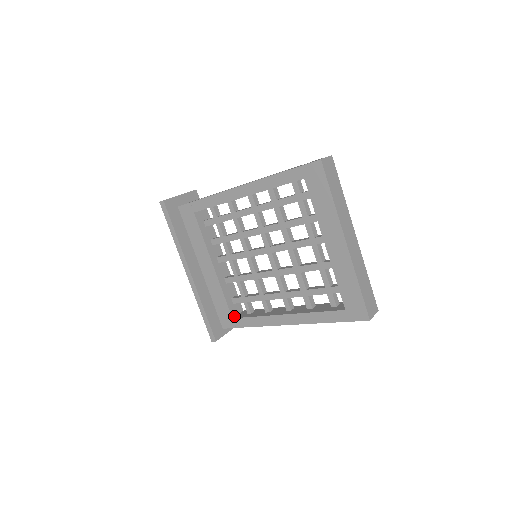
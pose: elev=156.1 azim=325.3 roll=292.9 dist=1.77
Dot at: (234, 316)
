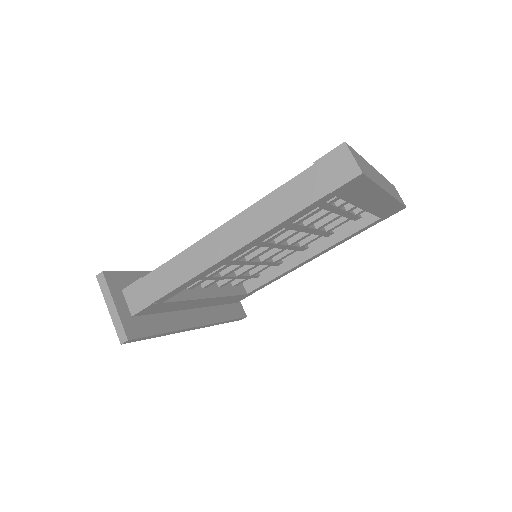
Dot at: (245, 291)
